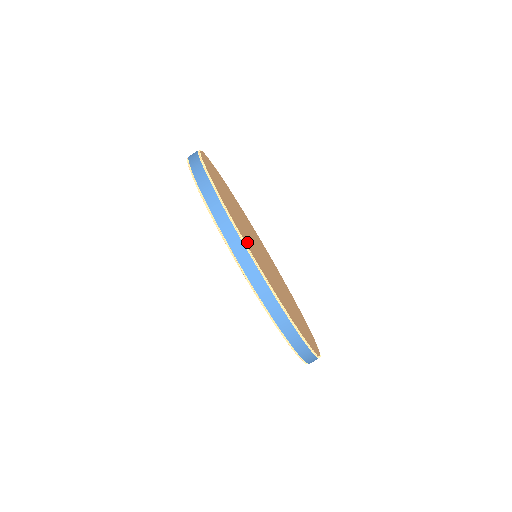
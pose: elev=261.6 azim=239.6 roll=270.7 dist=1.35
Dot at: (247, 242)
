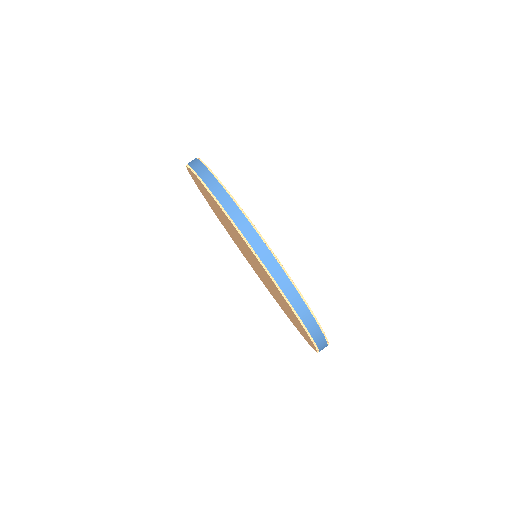
Dot at: occluded
